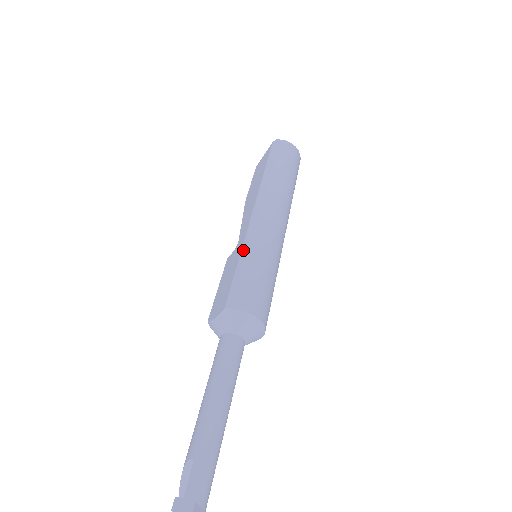
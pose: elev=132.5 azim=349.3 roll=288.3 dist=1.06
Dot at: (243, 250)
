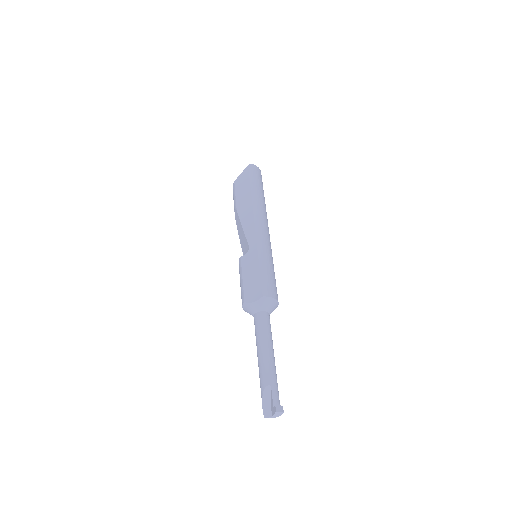
Dot at: (259, 255)
